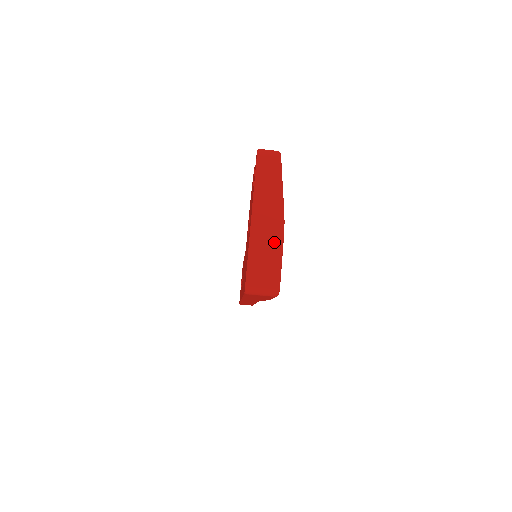
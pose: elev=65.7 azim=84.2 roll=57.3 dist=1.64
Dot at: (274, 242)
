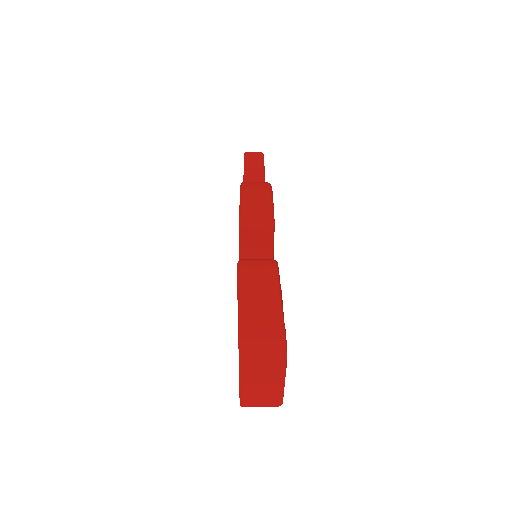
Dot at: (273, 374)
